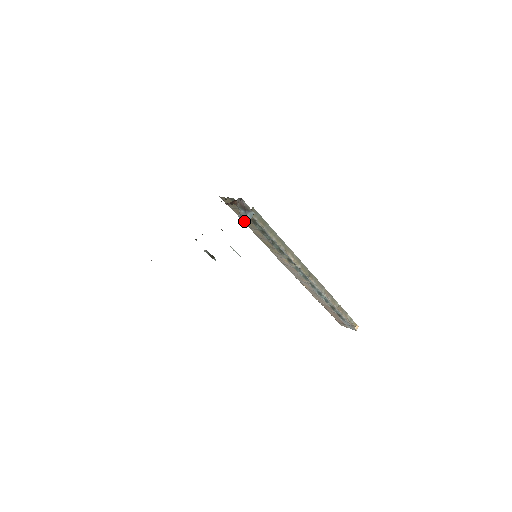
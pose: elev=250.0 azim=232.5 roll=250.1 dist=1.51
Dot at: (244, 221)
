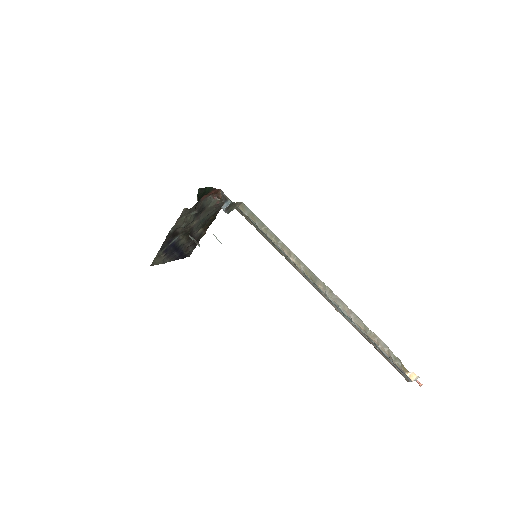
Dot at: (224, 210)
